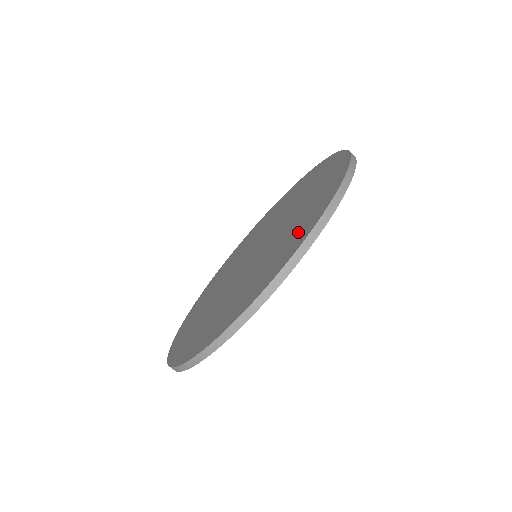
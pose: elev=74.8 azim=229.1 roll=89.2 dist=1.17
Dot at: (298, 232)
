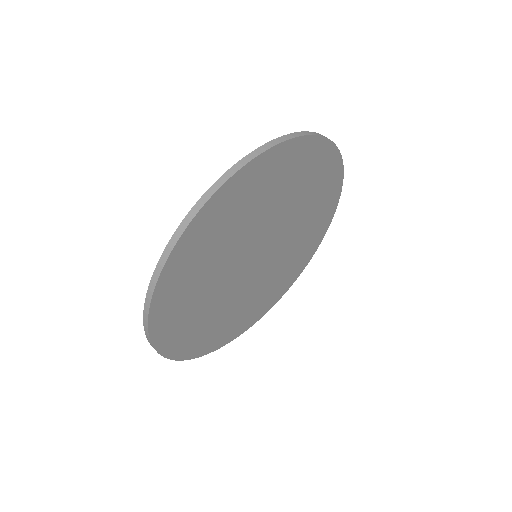
Dot at: occluded
